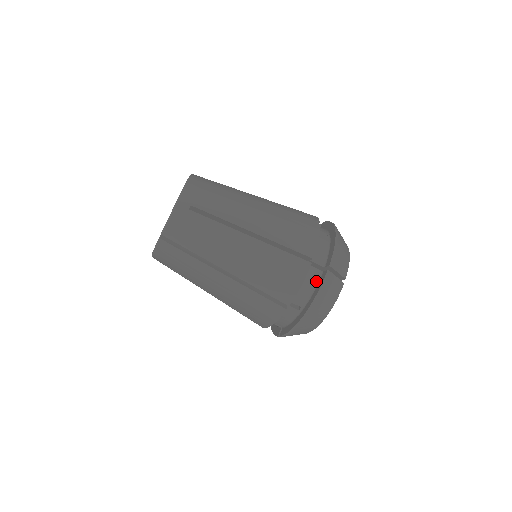
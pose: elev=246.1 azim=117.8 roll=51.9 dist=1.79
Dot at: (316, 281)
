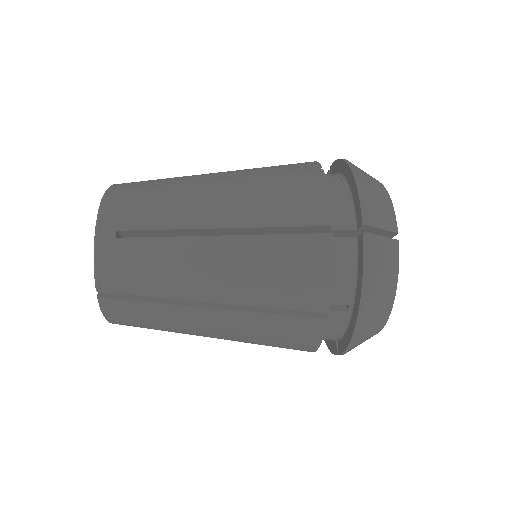
Dot at: (353, 257)
